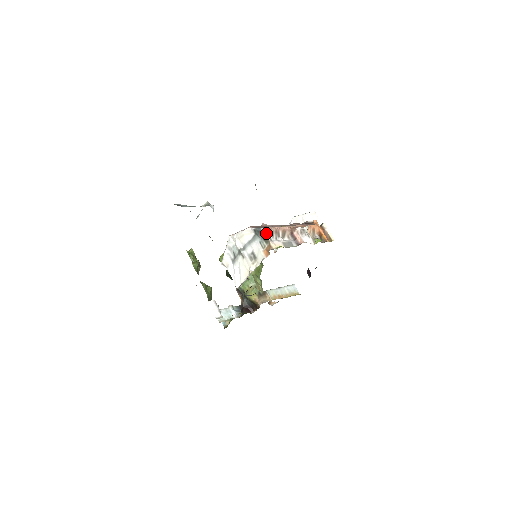
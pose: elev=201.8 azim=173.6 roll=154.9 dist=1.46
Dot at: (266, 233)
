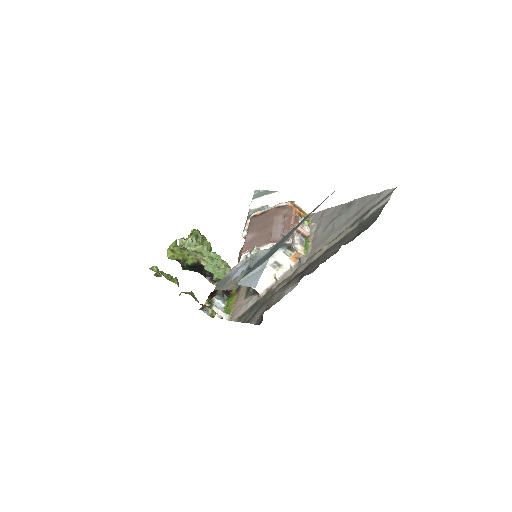
Dot at: (292, 244)
